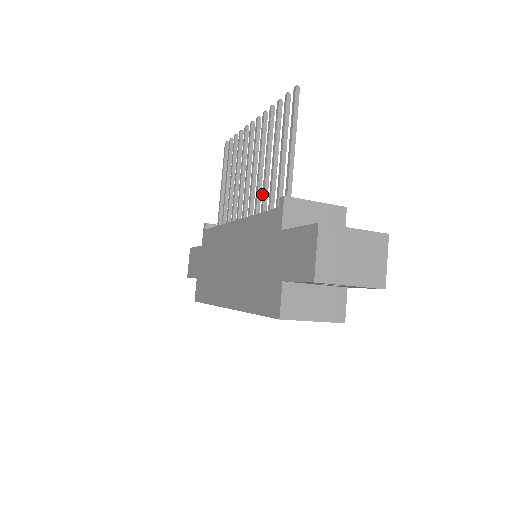
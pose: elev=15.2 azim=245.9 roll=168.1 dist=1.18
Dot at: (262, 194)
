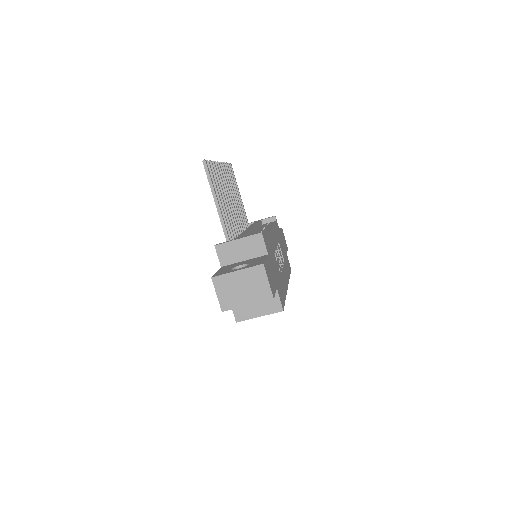
Dot at: occluded
